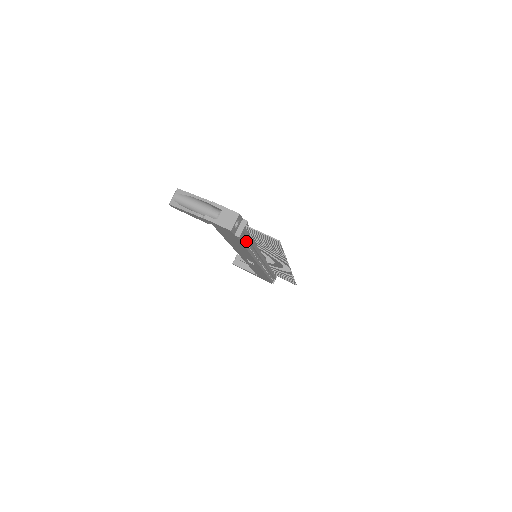
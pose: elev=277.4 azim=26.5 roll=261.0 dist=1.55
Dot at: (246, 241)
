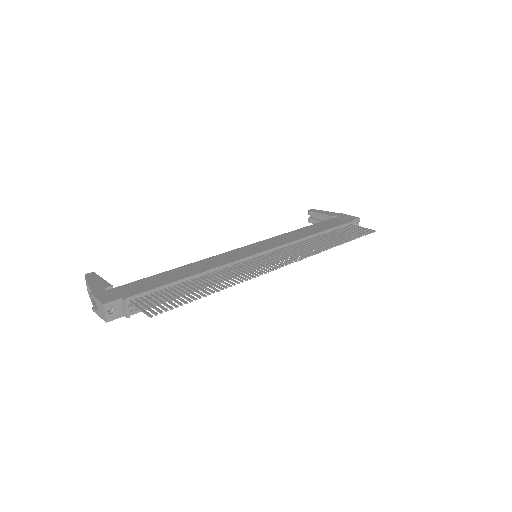
Dot at: (165, 297)
